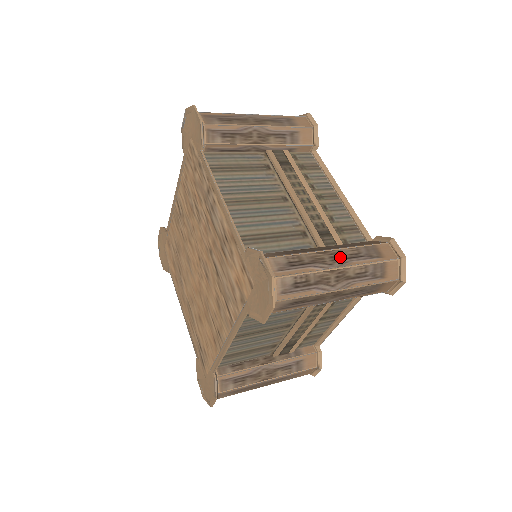
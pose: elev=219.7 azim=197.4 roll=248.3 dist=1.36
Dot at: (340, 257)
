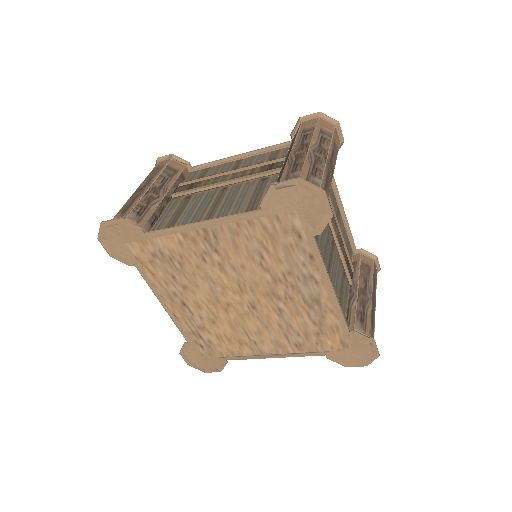
Dot at: (374, 298)
